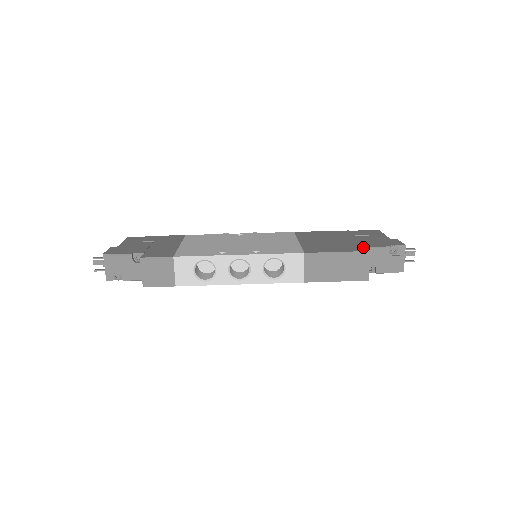
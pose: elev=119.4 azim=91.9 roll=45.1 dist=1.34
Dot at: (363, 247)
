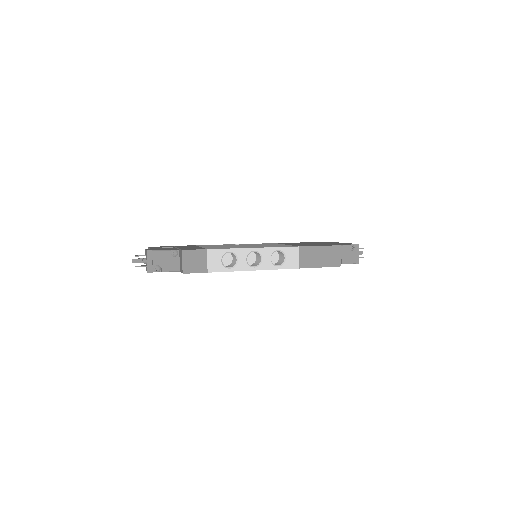
Dot at: occluded
